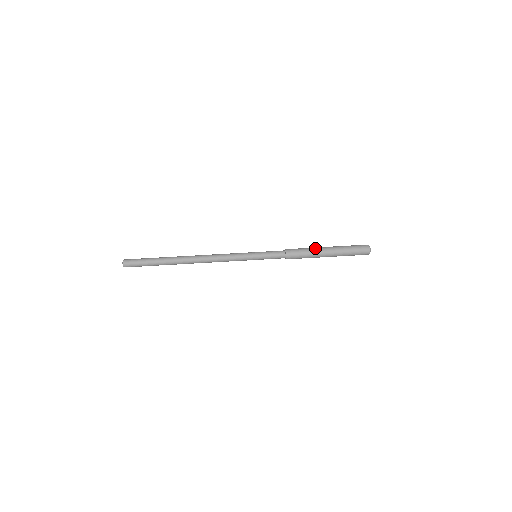
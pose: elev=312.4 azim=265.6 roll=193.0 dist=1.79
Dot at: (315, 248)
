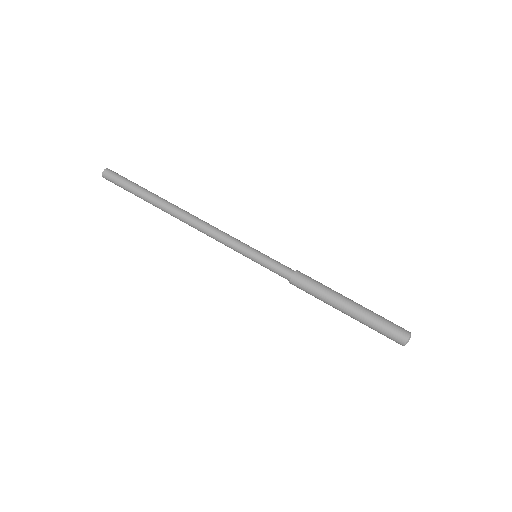
Dot at: (331, 300)
